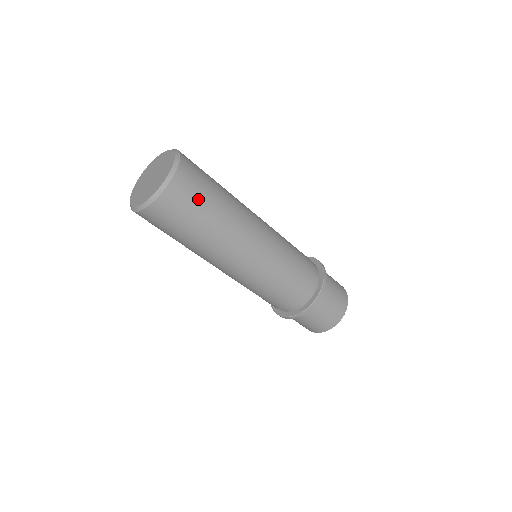
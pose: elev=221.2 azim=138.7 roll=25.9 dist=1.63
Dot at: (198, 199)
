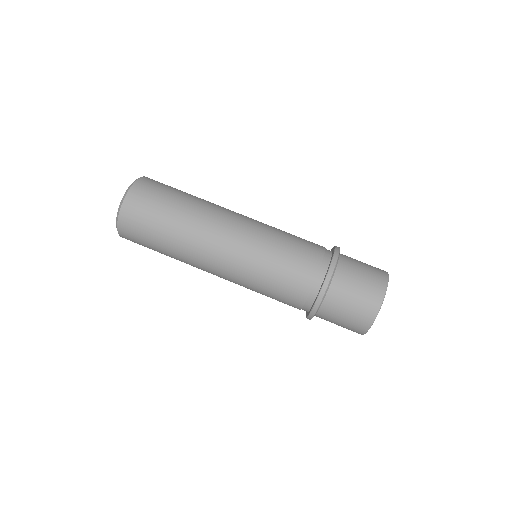
Dot at: occluded
